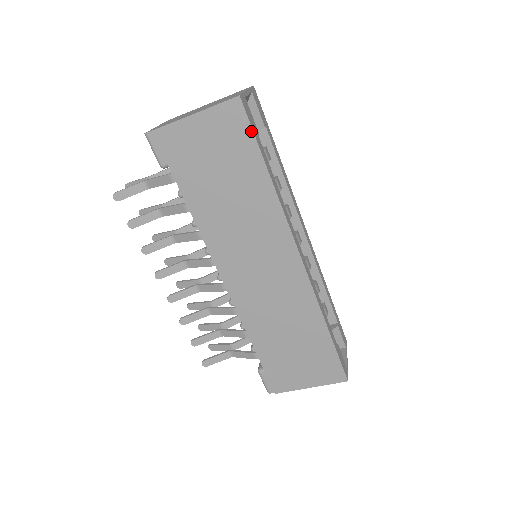
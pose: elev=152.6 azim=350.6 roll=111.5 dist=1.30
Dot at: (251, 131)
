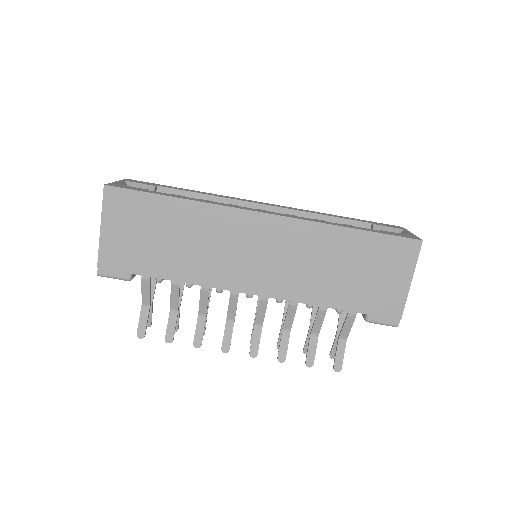
Dot at: (134, 192)
